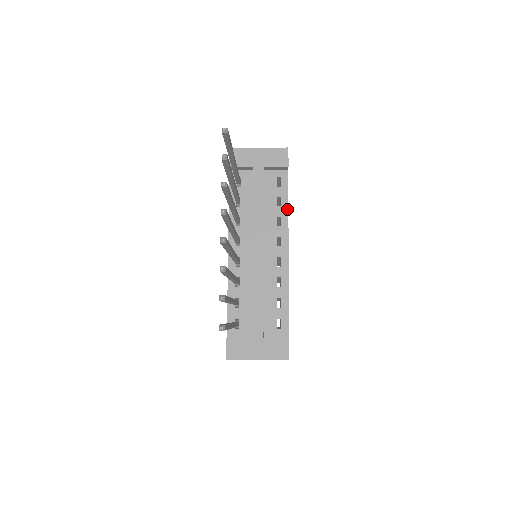
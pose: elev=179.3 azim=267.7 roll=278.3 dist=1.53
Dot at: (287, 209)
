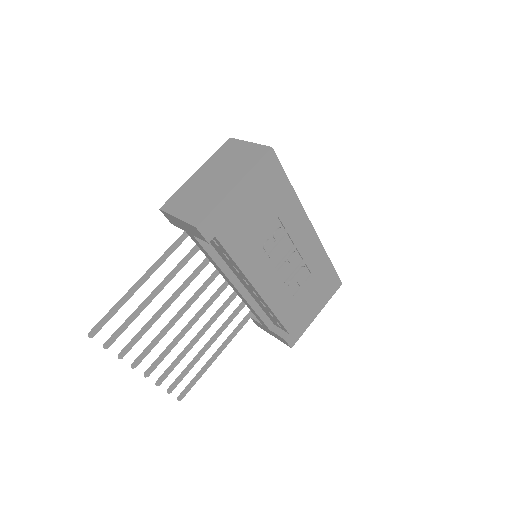
Dot at: (236, 265)
